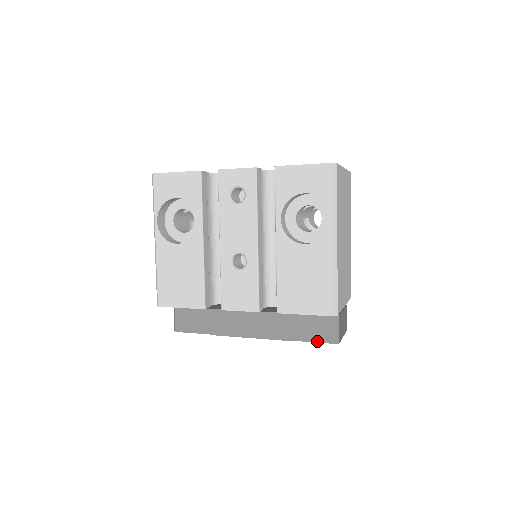
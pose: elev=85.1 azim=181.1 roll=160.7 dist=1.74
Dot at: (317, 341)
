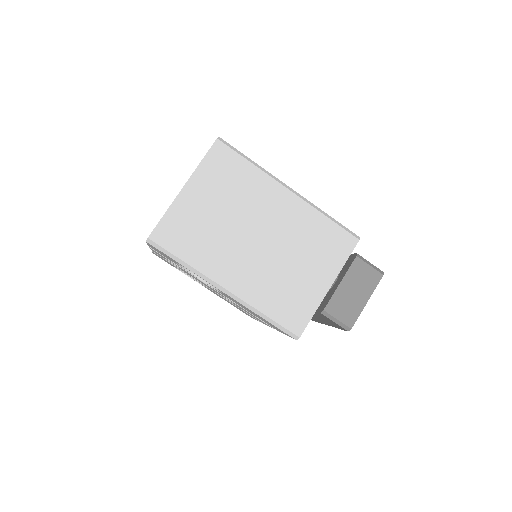
Dot at: (338, 328)
